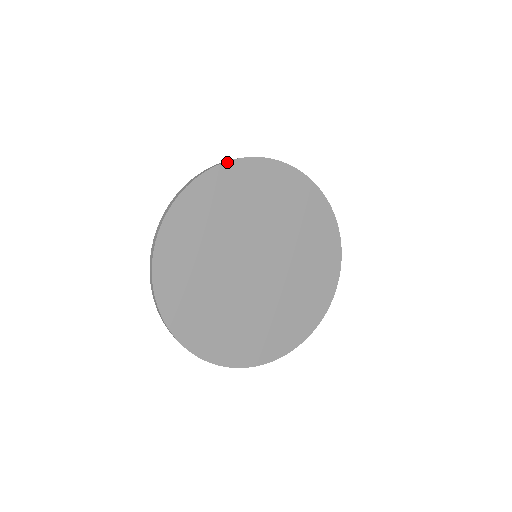
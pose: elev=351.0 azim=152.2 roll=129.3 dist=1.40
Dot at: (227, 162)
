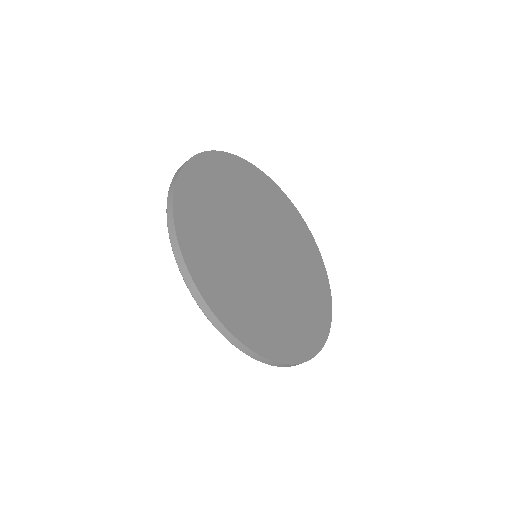
Dot at: (237, 156)
